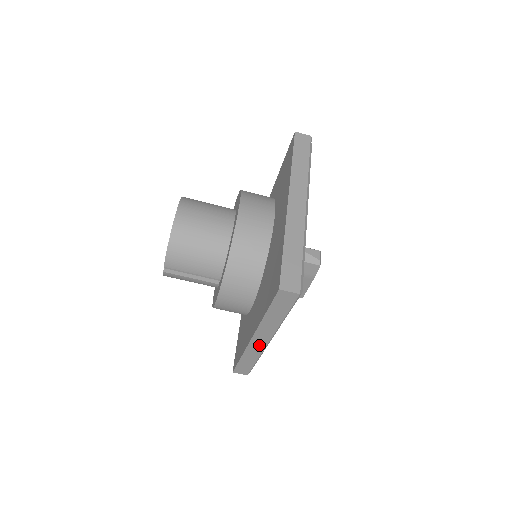
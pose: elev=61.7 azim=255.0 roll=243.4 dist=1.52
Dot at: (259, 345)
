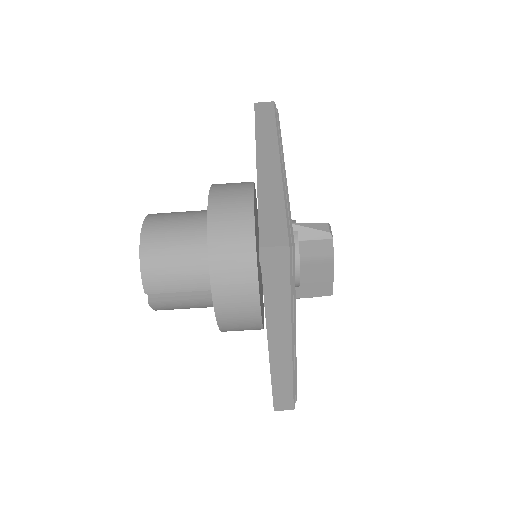
Dot at: (283, 354)
